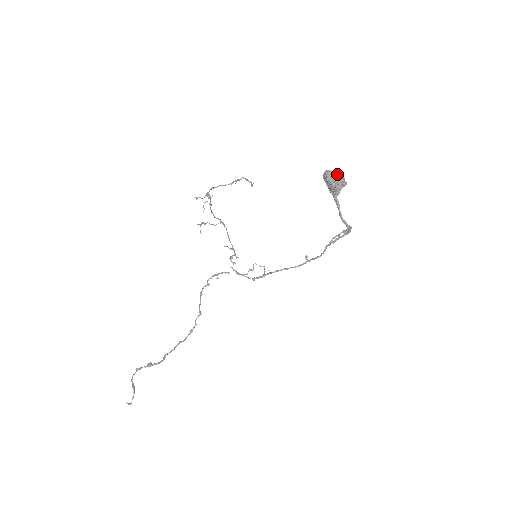
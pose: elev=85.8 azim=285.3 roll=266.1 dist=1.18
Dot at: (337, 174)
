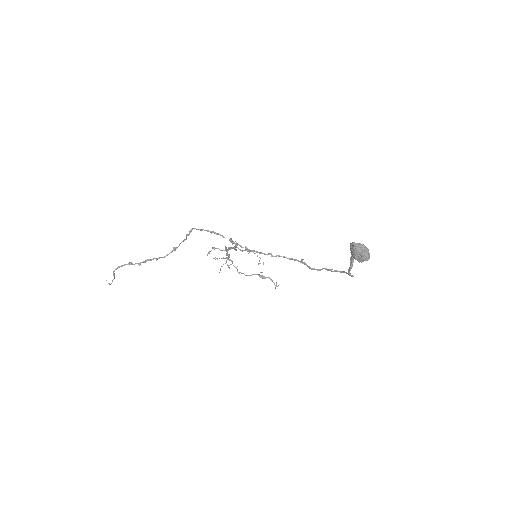
Dot at: (365, 250)
